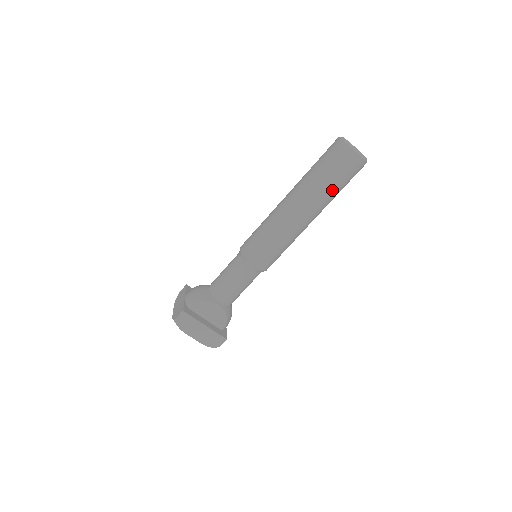
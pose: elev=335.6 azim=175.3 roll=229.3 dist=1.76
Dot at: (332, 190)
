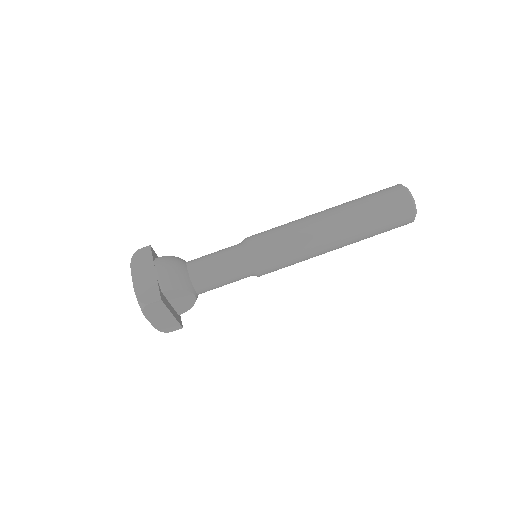
Dot at: (371, 236)
